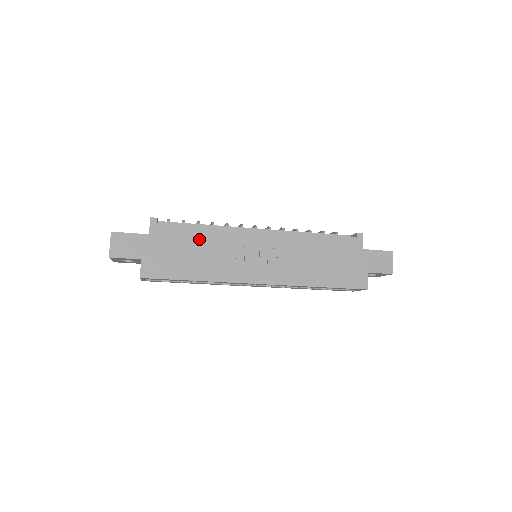
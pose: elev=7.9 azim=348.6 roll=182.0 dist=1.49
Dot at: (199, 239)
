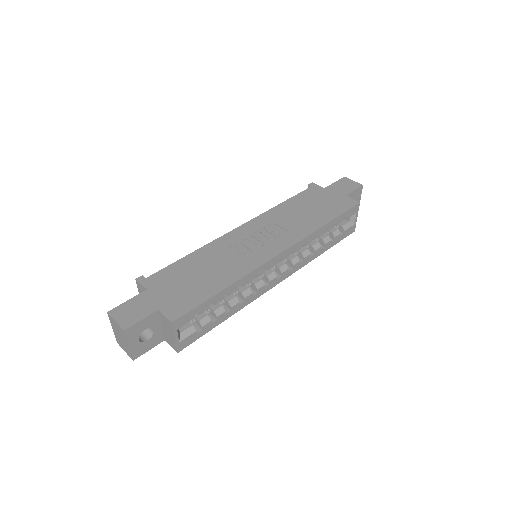
Dot at: (195, 263)
